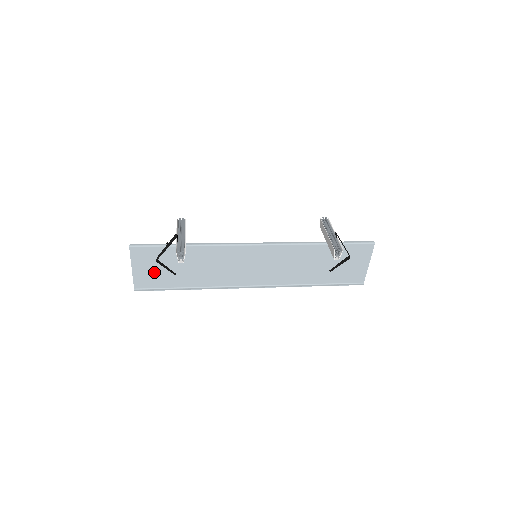
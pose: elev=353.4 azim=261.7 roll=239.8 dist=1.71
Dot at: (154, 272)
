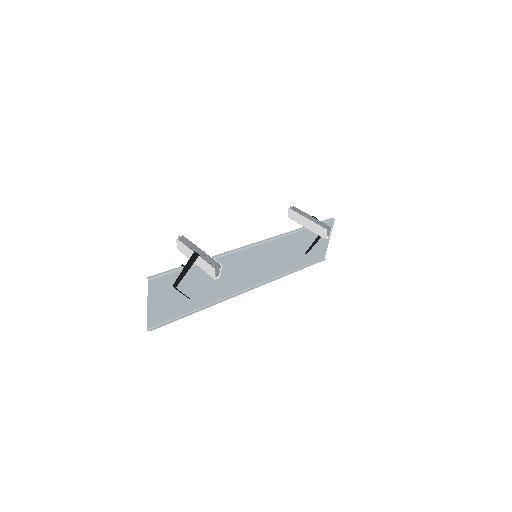
Dot at: (168, 302)
